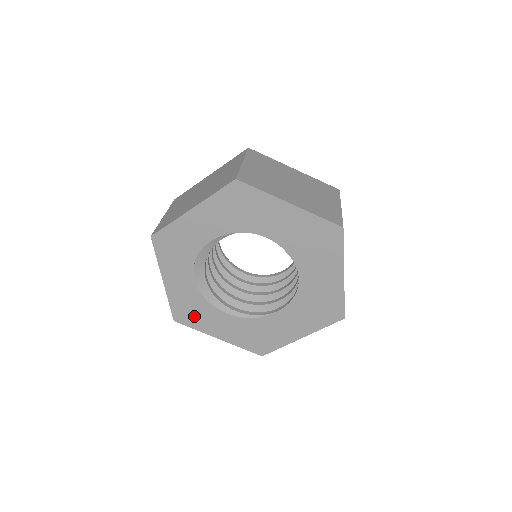
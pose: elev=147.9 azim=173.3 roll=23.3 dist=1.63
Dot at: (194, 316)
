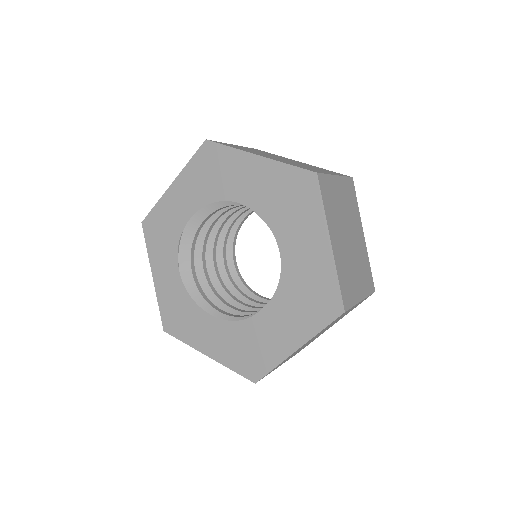
Dot at: (182, 322)
